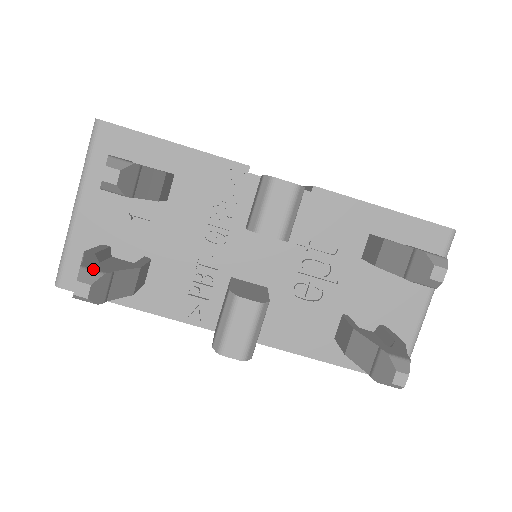
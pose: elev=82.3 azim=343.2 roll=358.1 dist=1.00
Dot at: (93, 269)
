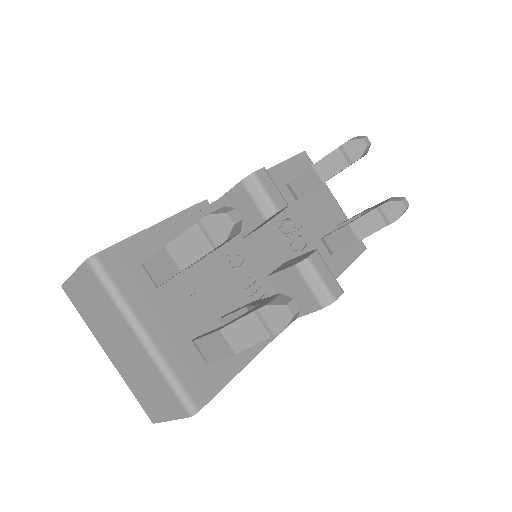
Dot at: (272, 299)
